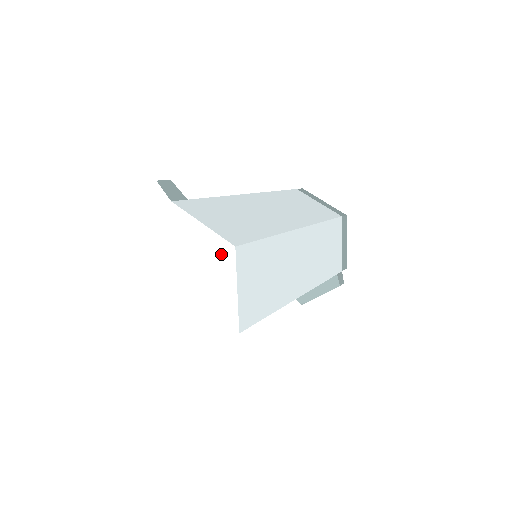
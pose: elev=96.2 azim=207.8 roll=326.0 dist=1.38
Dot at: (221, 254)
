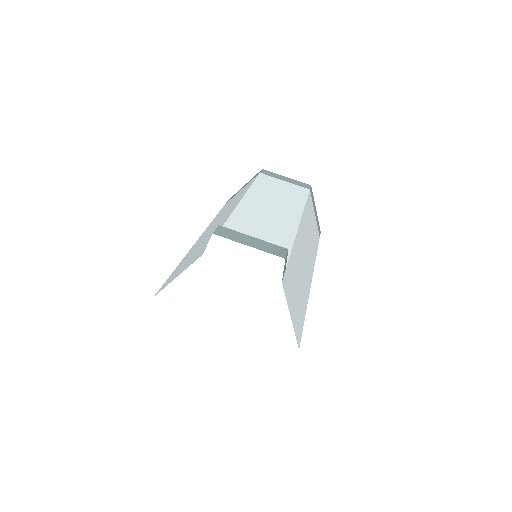
Dot at: (284, 344)
